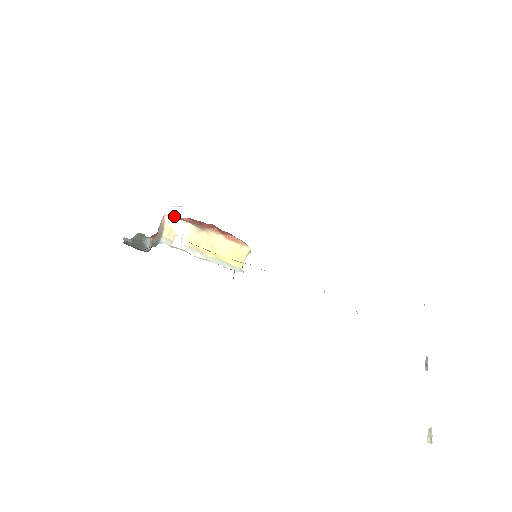
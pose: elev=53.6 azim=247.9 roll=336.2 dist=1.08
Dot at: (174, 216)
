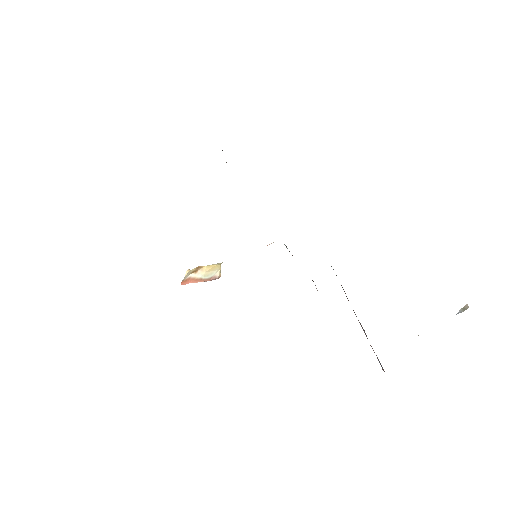
Dot at: occluded
